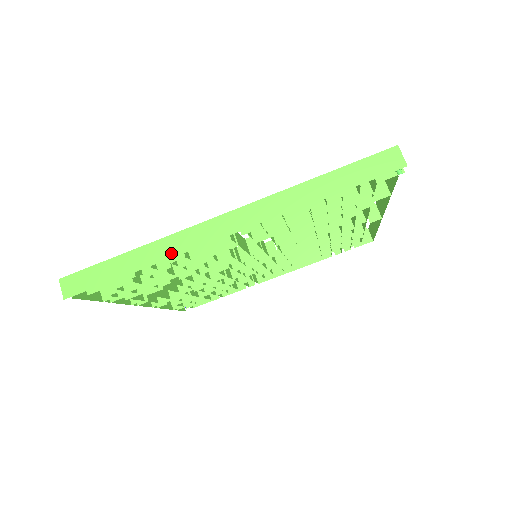
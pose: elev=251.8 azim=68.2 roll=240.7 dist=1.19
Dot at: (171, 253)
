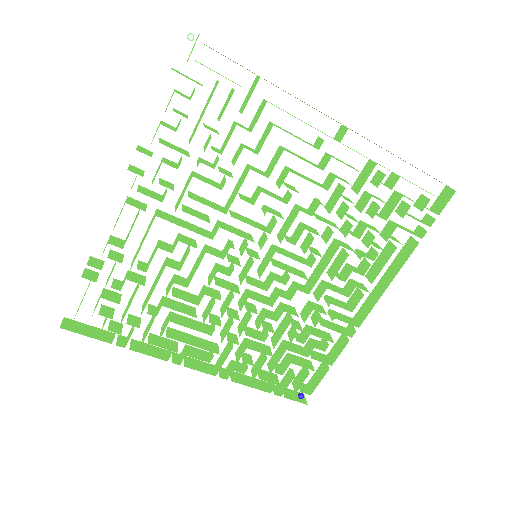
Dot at: occluded
